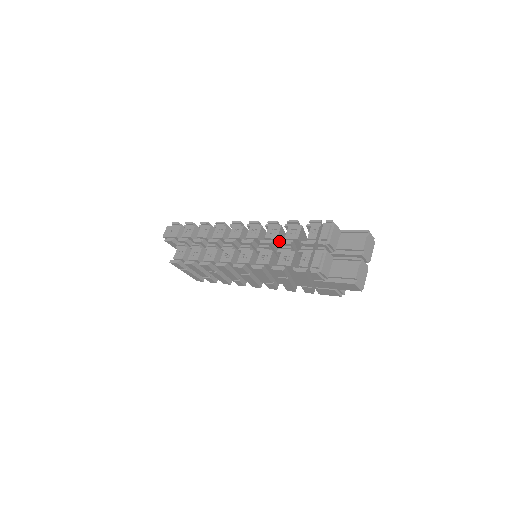
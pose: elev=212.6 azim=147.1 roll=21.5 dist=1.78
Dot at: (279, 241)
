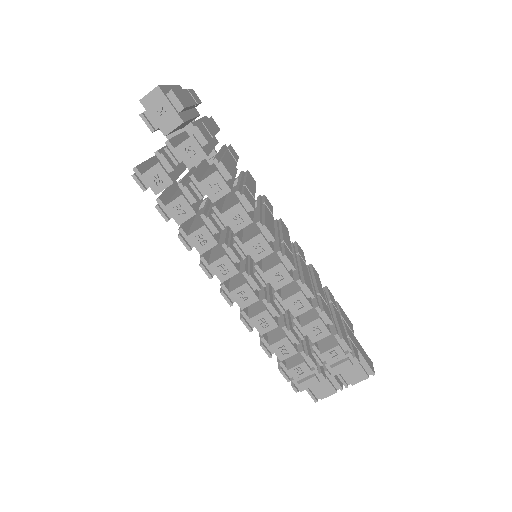
Dot at: (294, 319)
